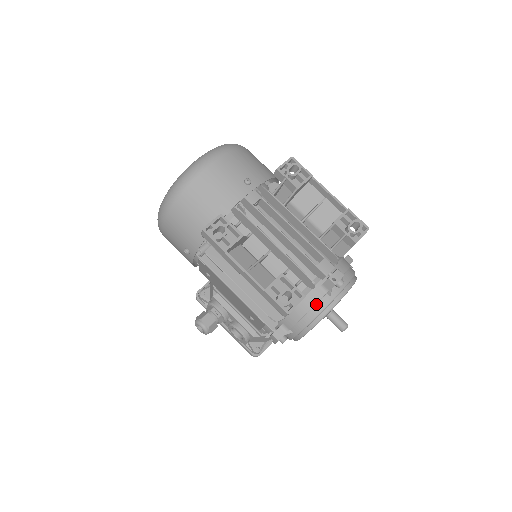
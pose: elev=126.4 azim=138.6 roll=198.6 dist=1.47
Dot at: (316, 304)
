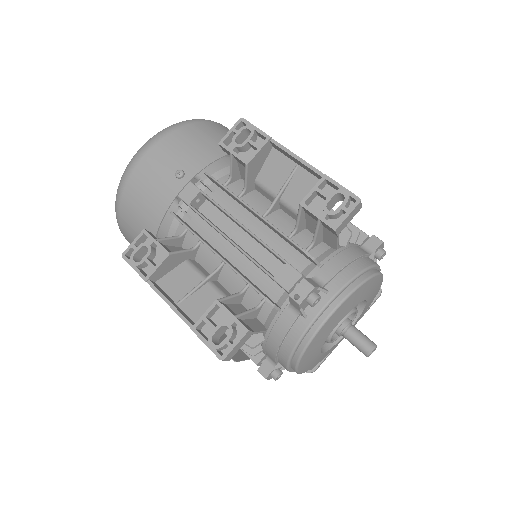
Dot at: (289, 332)
